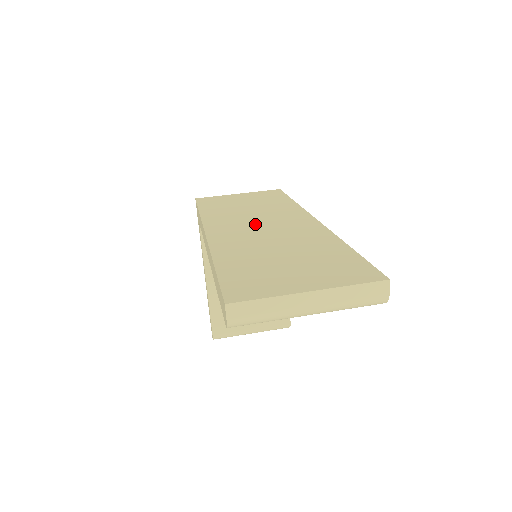
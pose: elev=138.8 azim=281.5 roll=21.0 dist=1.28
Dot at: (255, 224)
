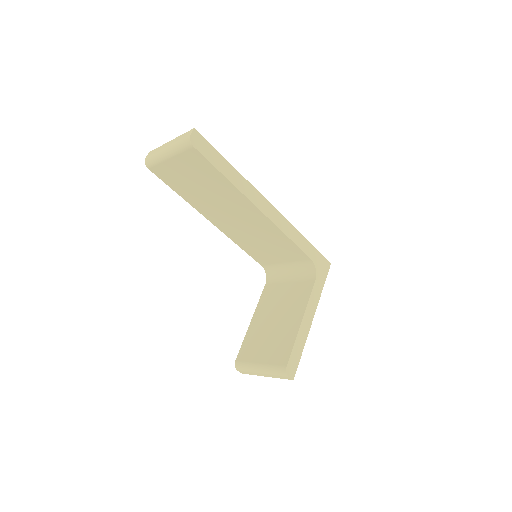
Dot at: occluded
